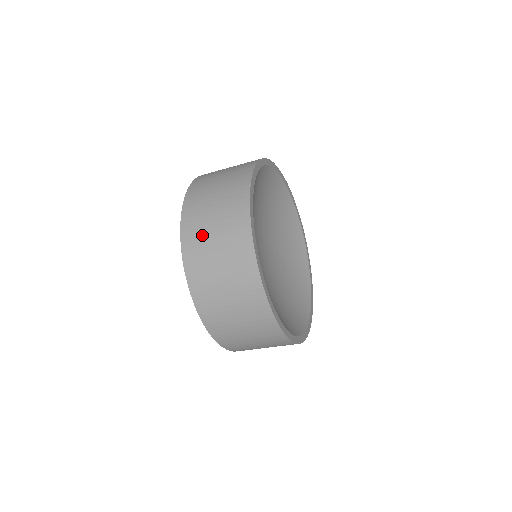
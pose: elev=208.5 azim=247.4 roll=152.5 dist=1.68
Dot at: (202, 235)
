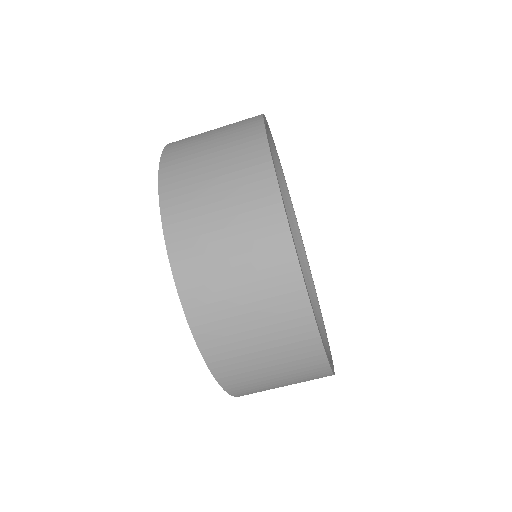
Dot at: occluded
